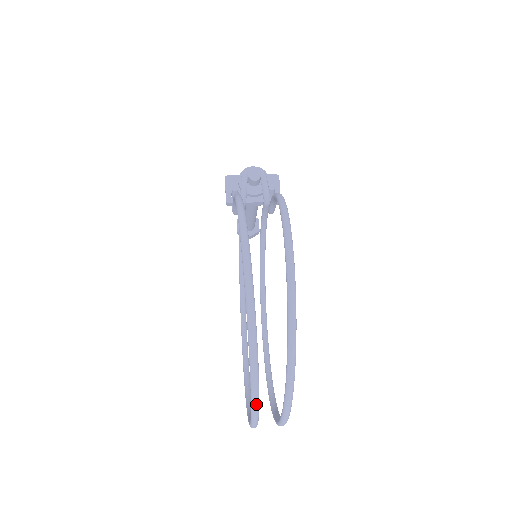
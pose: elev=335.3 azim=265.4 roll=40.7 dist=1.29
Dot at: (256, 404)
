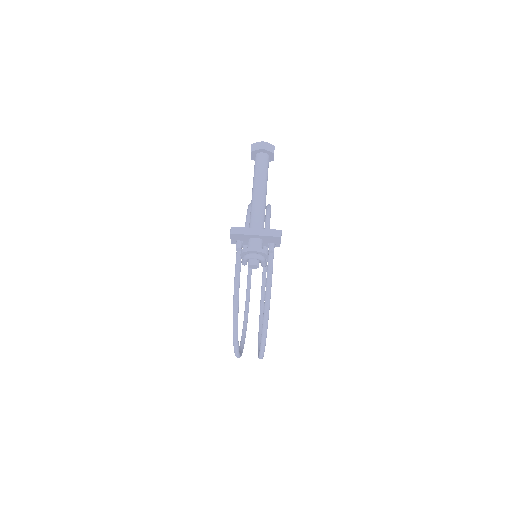
Dot at: occluded
